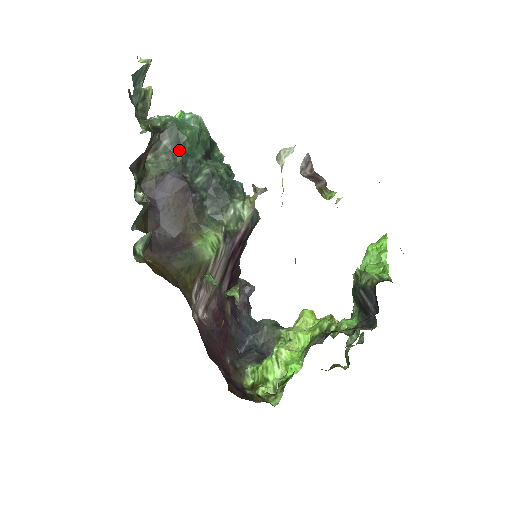
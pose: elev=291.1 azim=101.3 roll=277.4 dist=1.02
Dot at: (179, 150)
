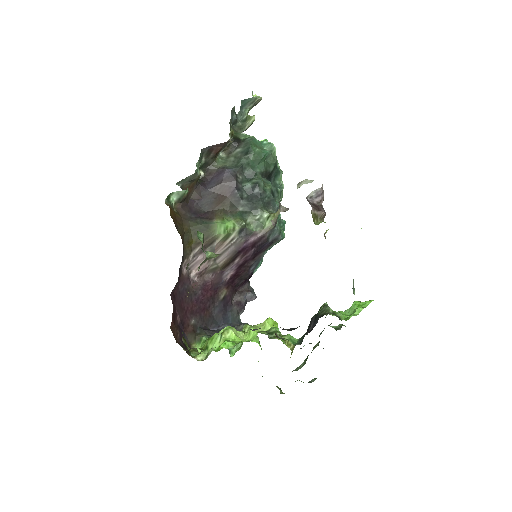
Dot at: (244, 158)
